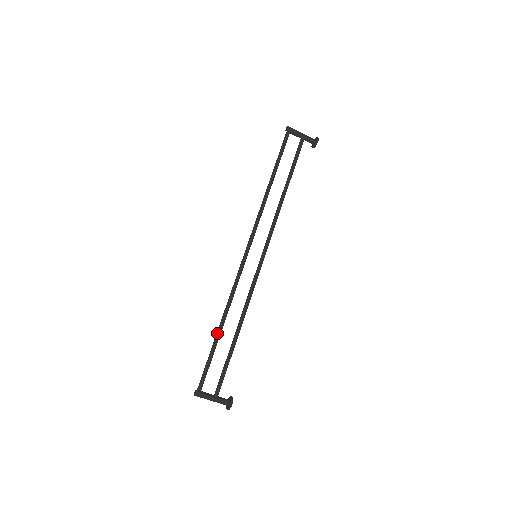
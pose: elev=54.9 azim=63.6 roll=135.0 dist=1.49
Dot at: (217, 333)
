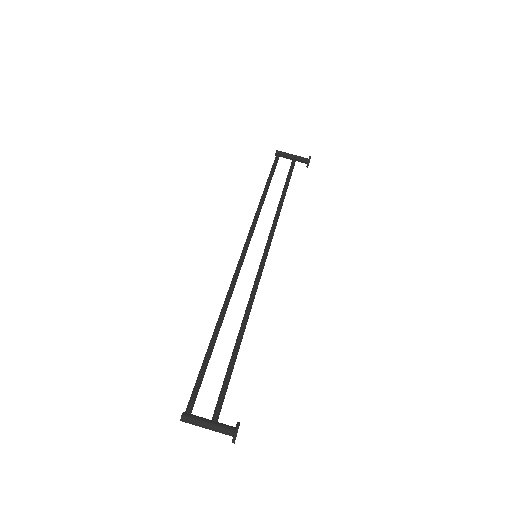
Dot at: occluded
